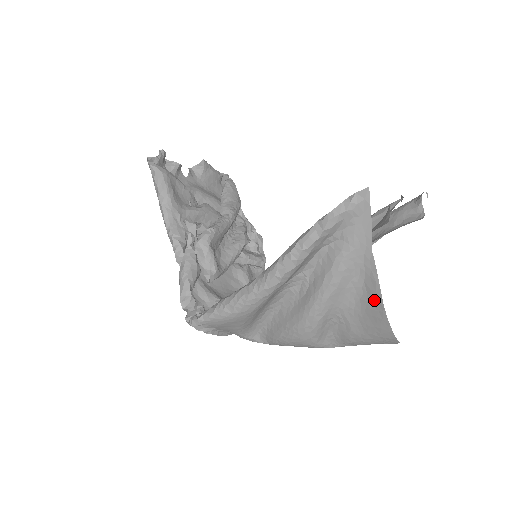
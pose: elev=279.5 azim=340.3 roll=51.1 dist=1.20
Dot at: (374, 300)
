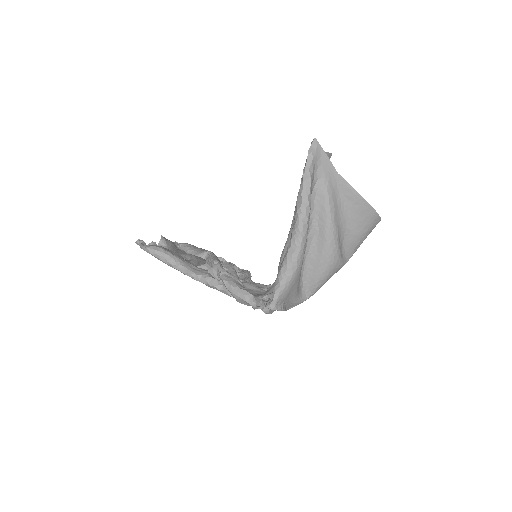
Dot at: (356, 201)
